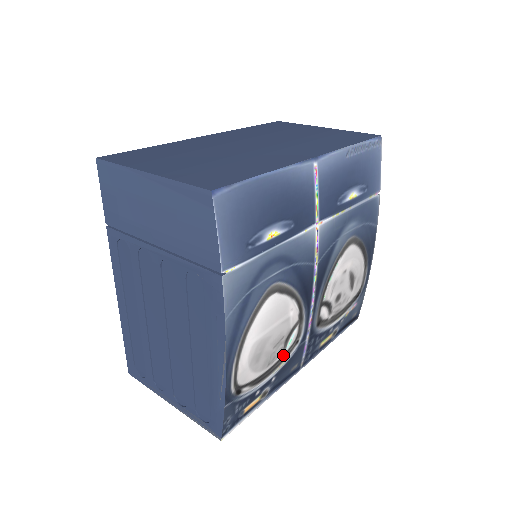
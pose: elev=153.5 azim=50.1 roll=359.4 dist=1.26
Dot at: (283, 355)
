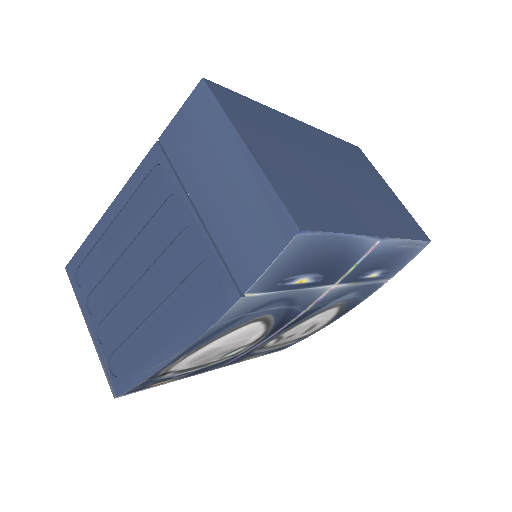
Dot at: (217, 360)
